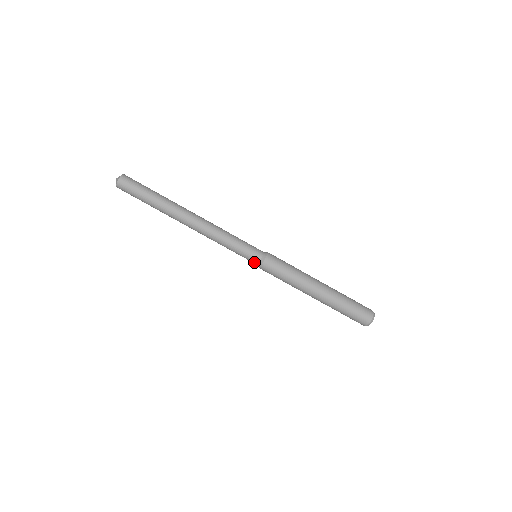
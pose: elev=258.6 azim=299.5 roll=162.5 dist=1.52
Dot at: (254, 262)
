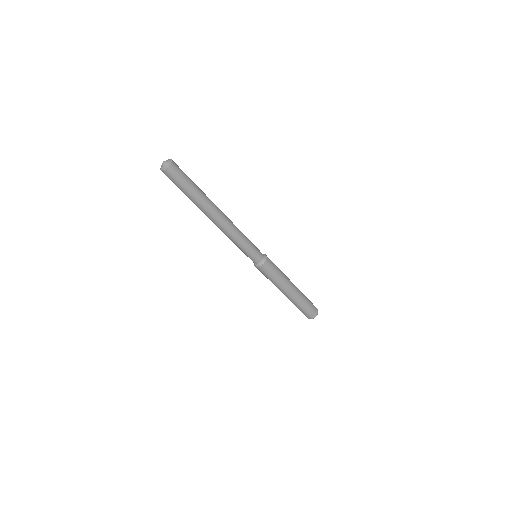
Dot at: (252, 260)
